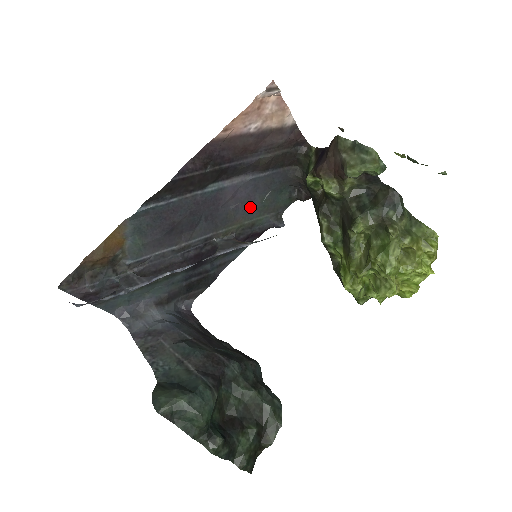
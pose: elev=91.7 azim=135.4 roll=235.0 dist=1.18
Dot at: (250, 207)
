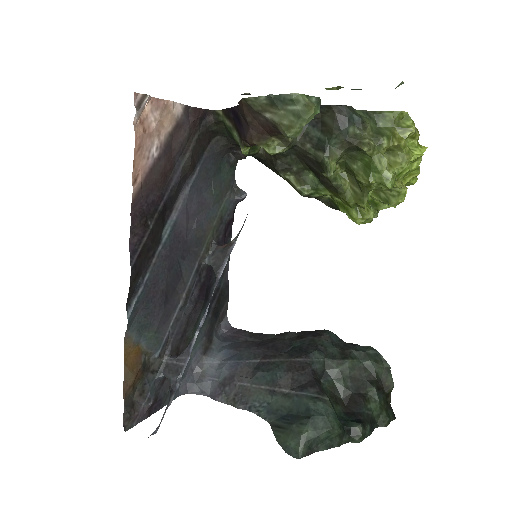
Dot at: (207, 209)
